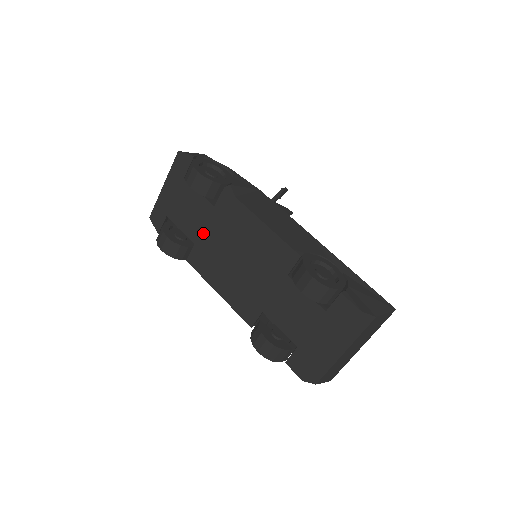
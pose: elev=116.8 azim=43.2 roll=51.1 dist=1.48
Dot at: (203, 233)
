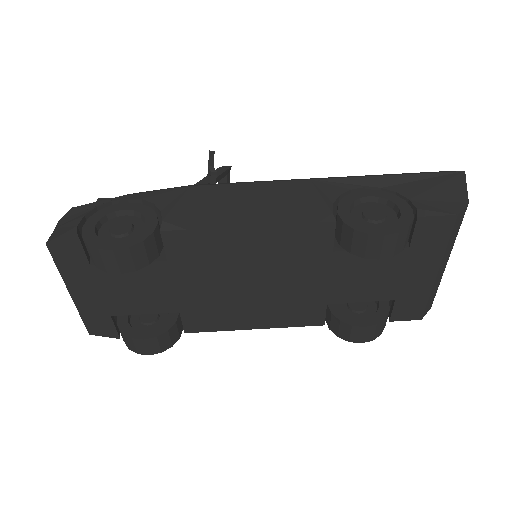
Dot at: (180, 296)
